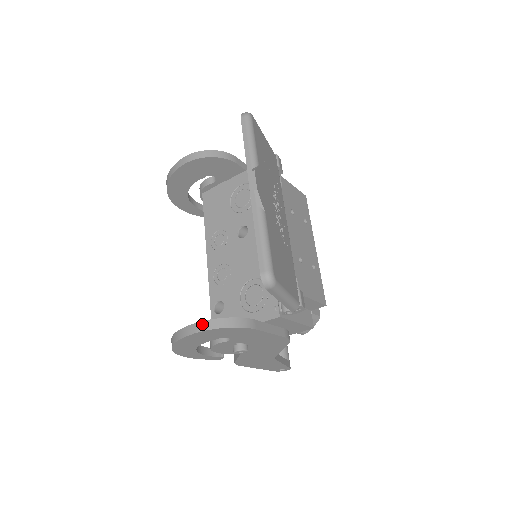
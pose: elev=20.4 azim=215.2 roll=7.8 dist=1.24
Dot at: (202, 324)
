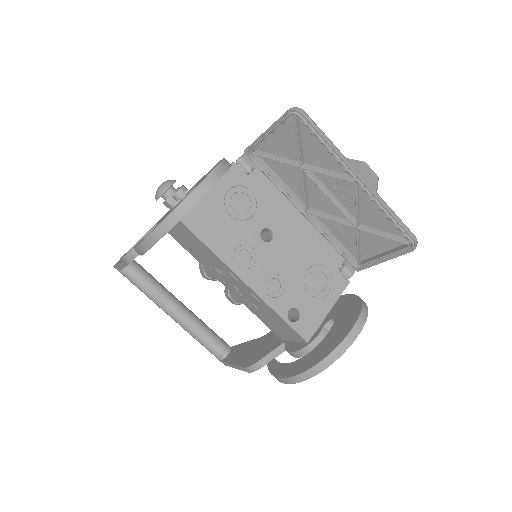
Dot at: (360, 320)
